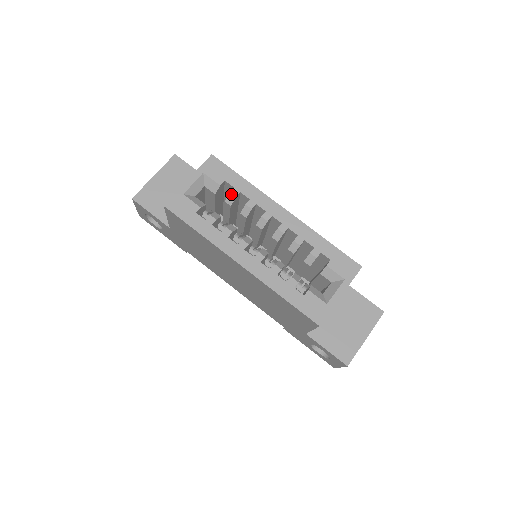
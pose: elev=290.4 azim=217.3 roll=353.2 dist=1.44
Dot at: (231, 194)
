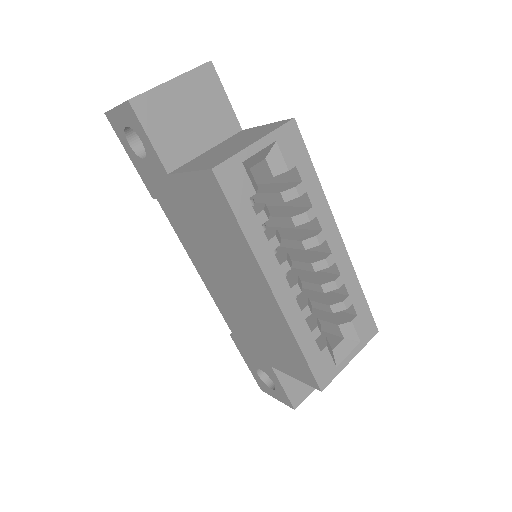
Dot at: (296, 189)
